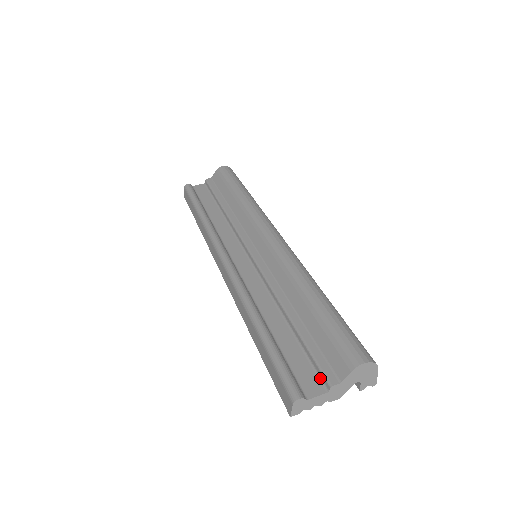
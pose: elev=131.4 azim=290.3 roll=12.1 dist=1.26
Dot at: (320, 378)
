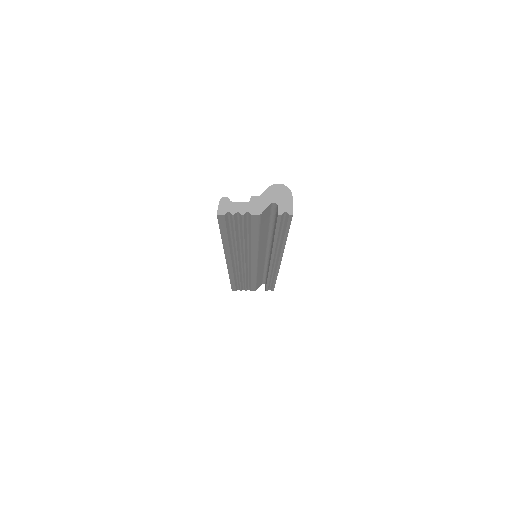
Dot at: occluded
